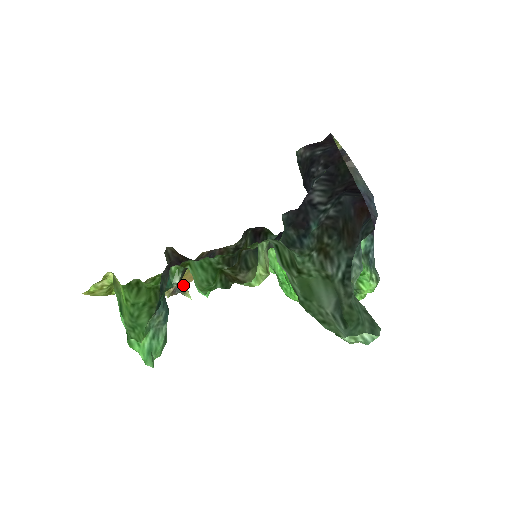
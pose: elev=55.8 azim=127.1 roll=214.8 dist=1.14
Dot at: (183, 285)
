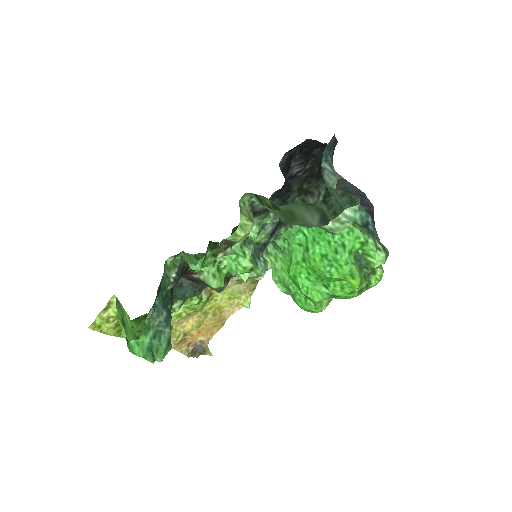
Dot at: (203, 344)
